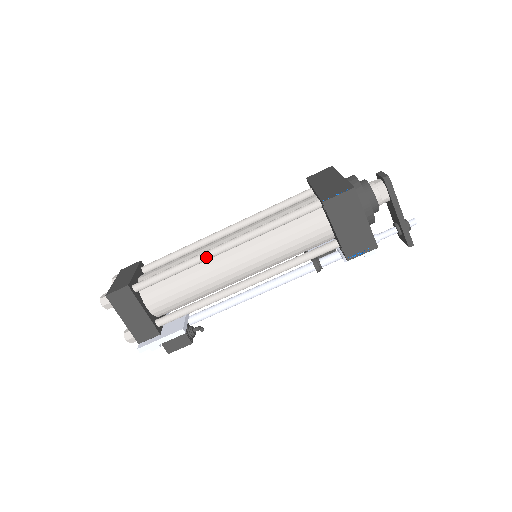
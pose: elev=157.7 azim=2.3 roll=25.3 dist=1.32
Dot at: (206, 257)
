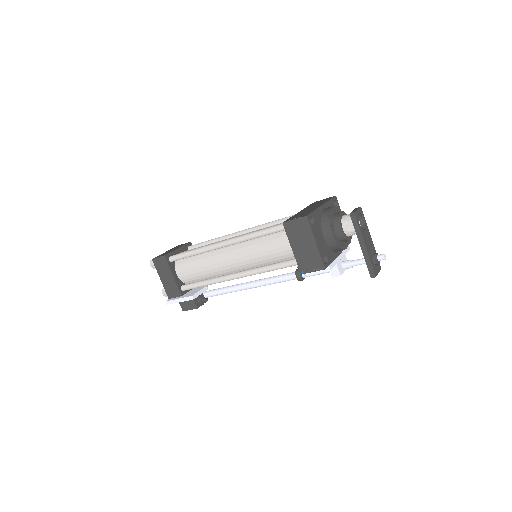
Dot at: (213, 247)
